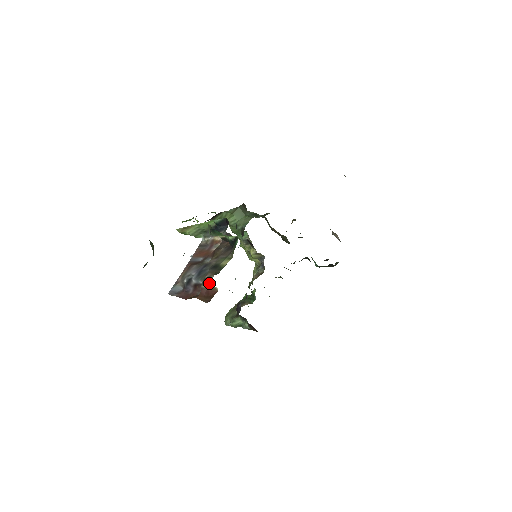
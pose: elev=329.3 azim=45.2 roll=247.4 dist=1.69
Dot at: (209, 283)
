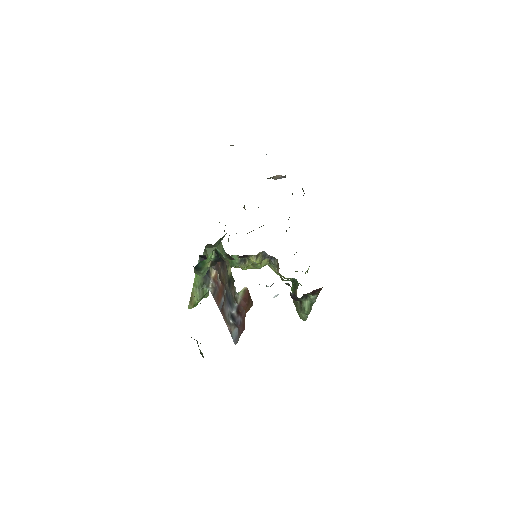
Dot at: (238, 294)
